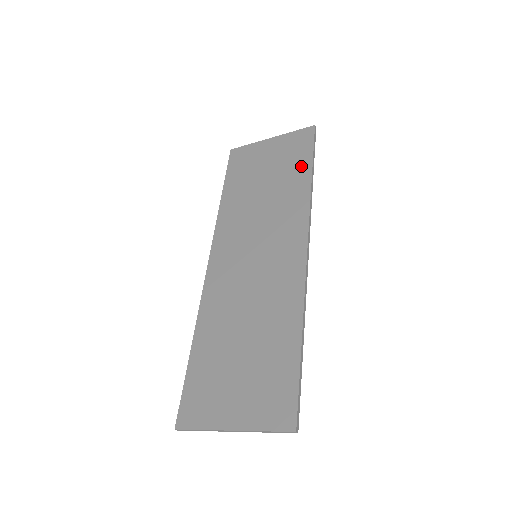
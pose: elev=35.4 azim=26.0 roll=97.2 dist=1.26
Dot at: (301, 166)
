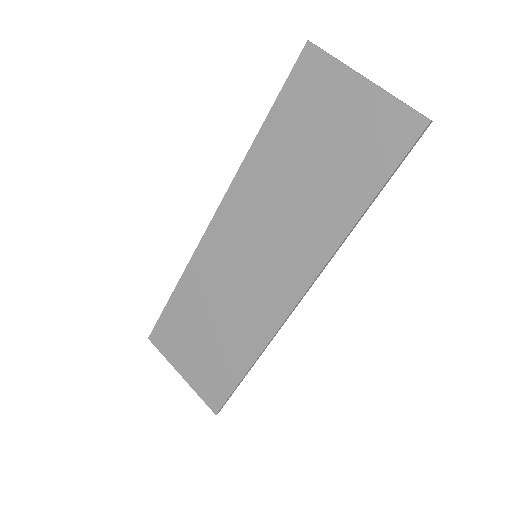
Dot at: (363, 184)
